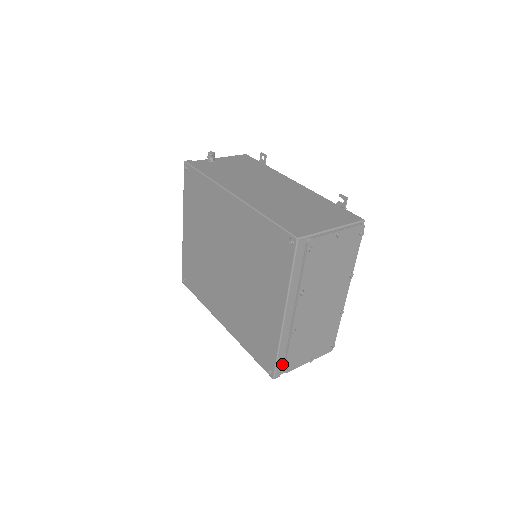
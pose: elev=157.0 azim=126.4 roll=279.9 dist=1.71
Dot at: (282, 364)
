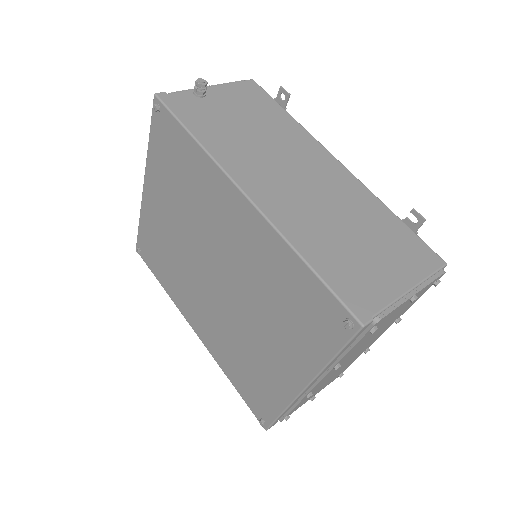
Dot at: occluded
